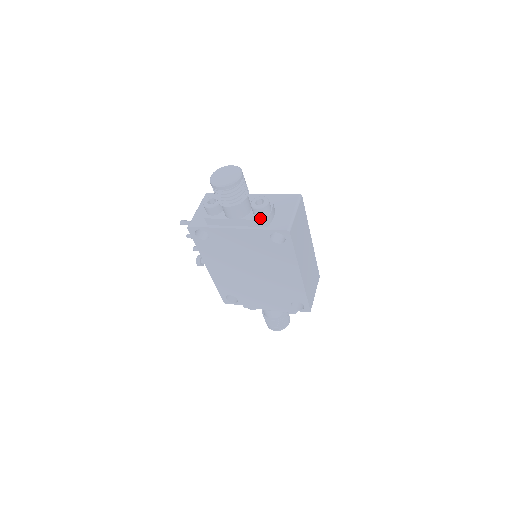
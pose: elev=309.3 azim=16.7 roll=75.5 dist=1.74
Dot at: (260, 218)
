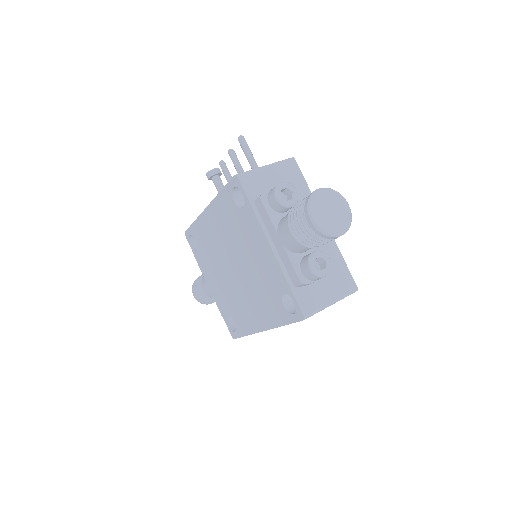
Dot at: (300, 275)
